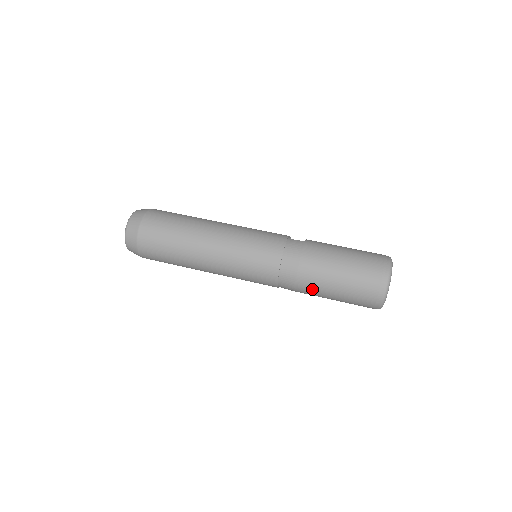
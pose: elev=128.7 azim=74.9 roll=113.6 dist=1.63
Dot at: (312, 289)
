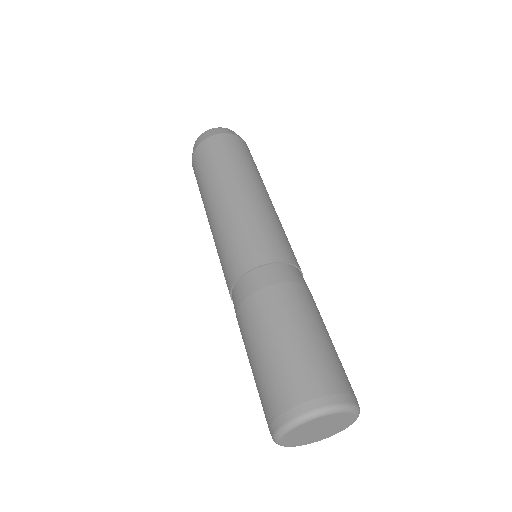
Dot at: (253, 320)
